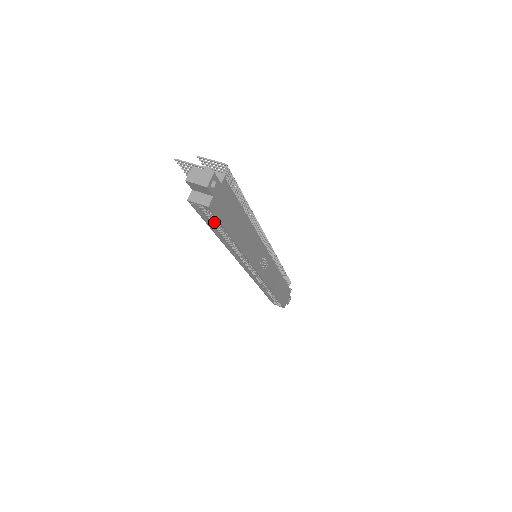
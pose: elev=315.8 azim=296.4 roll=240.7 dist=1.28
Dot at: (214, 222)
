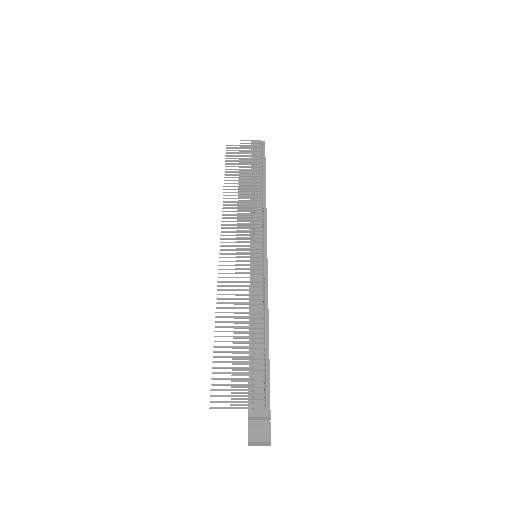
Dot at: occluded
